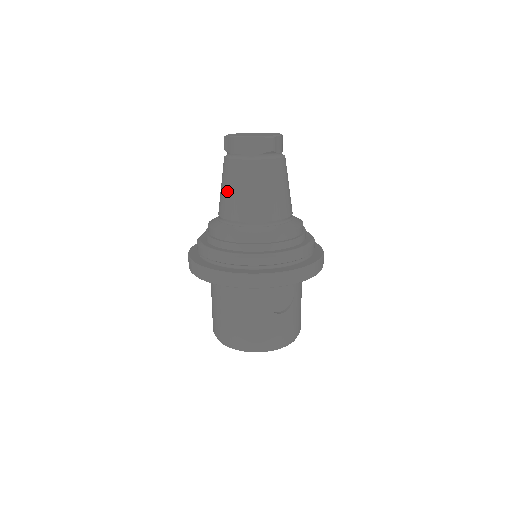
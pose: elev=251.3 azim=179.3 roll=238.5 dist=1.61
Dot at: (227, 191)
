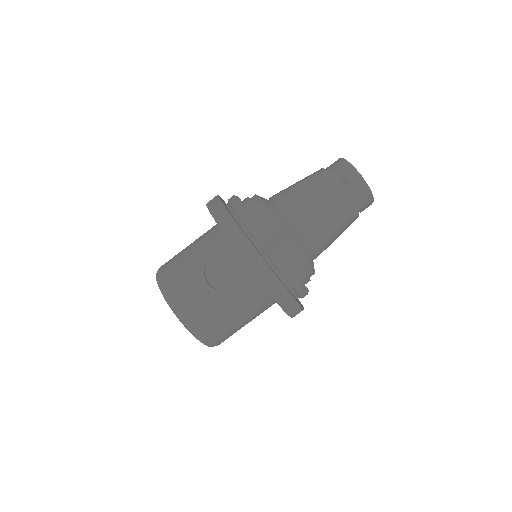
Dot at: occluded
